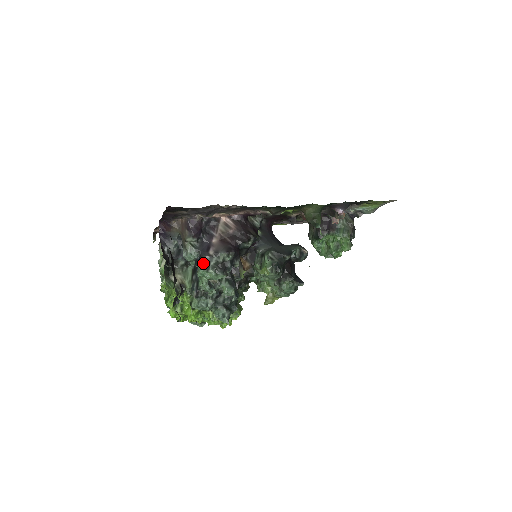
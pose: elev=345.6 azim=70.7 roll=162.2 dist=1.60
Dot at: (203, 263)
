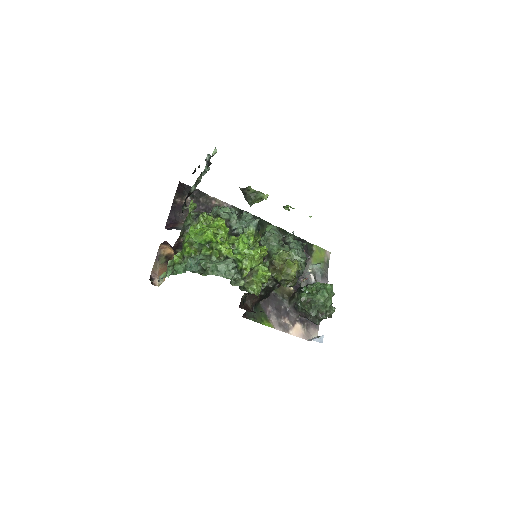
Dot at: occluded
